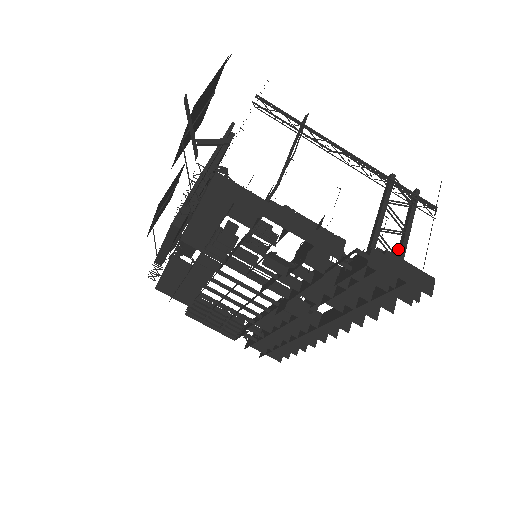
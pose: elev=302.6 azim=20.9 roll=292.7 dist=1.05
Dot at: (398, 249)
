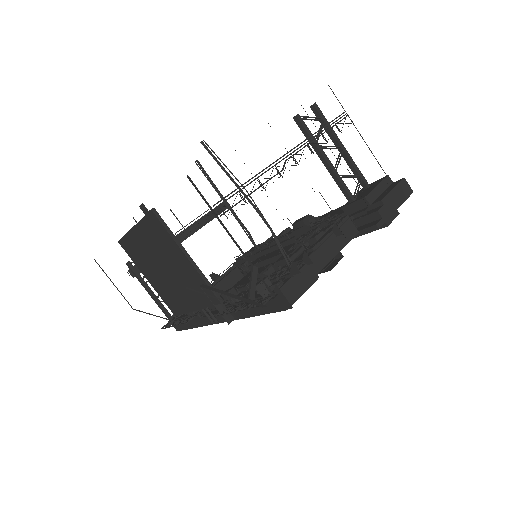
Dot at: (349, 167)
